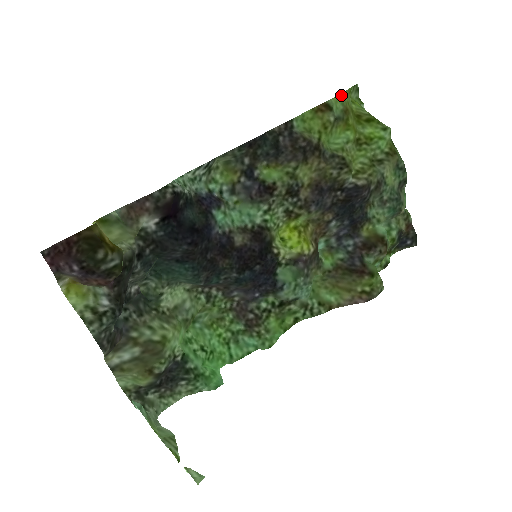
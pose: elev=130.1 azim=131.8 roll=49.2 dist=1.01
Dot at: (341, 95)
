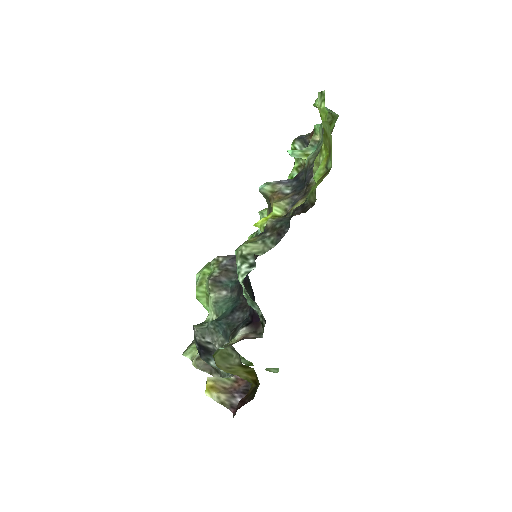
Dot at: occluded
